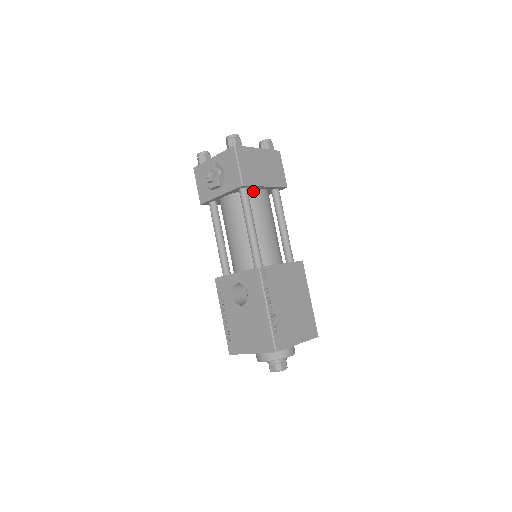
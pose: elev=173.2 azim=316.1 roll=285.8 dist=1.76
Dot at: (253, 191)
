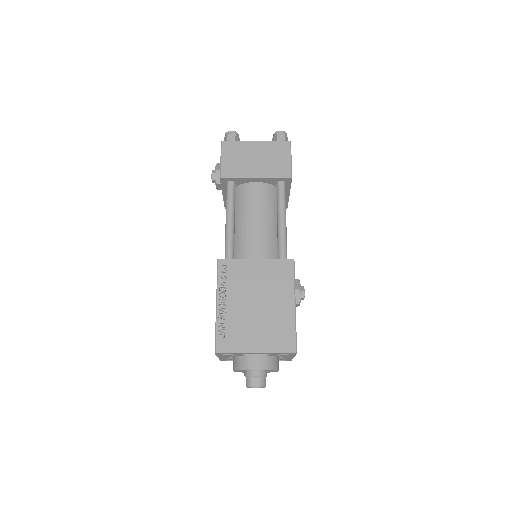
Dot at: (245, 185)
